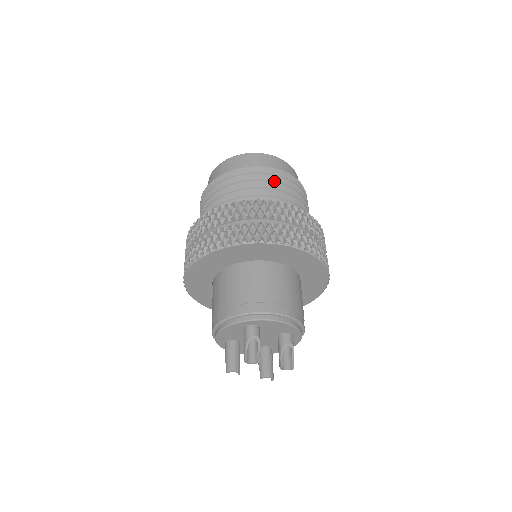
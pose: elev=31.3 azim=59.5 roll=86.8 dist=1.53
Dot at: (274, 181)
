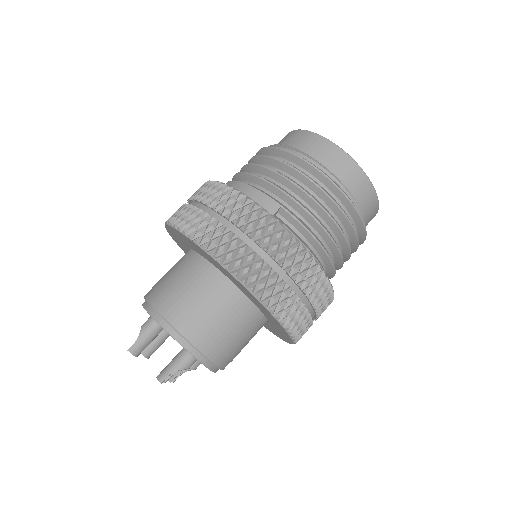
Dot at: (351, 246)
